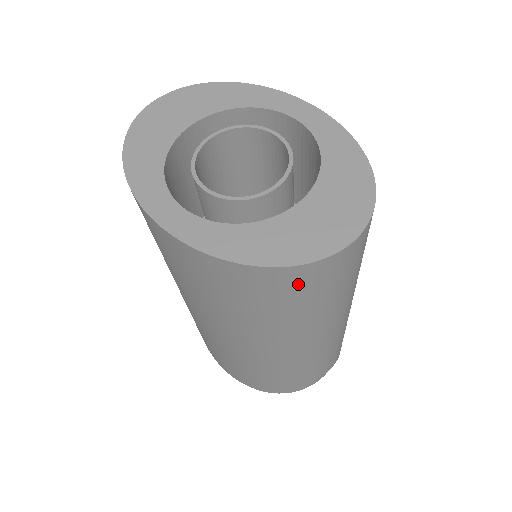
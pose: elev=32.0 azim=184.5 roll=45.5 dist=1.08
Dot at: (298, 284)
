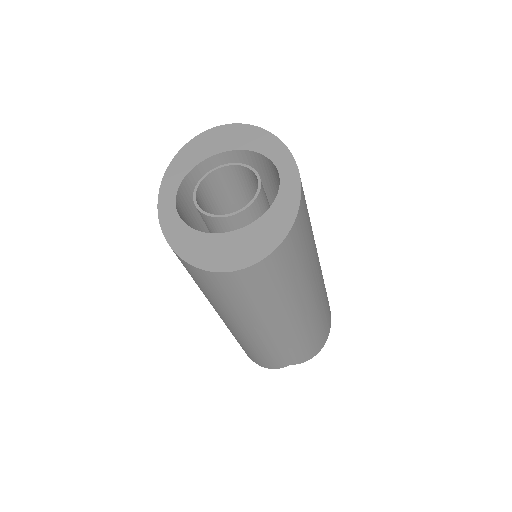
Dot at: (207, 281)
